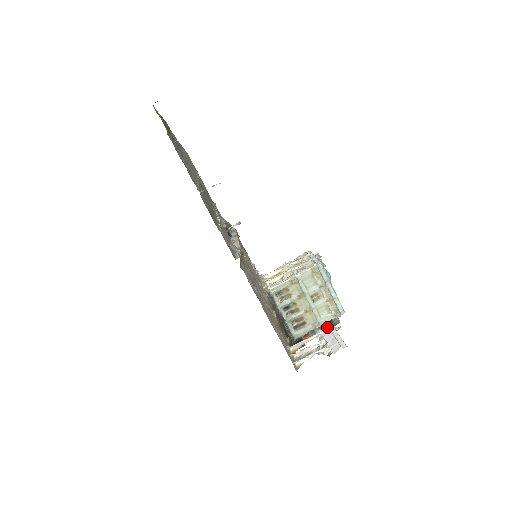
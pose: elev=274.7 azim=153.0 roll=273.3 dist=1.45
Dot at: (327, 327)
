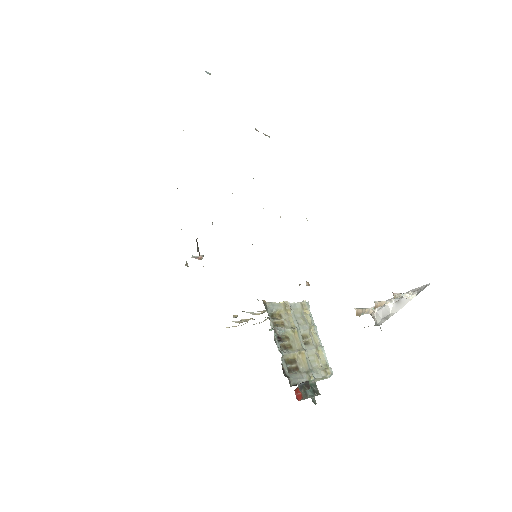
Dot at: occluded
